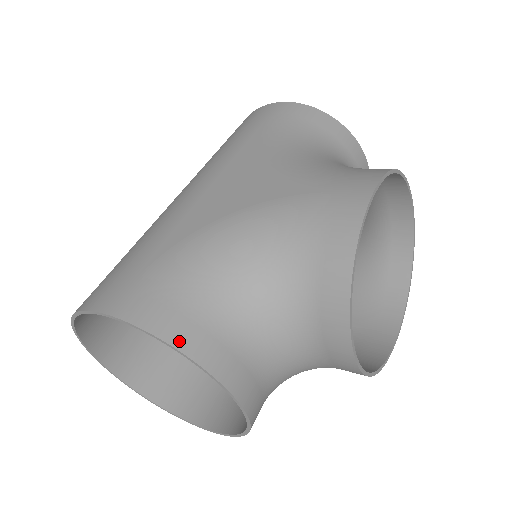
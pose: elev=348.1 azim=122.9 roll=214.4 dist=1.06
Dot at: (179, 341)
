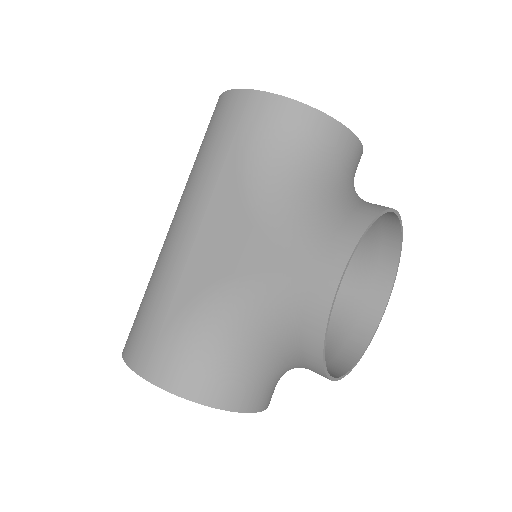
Dot at: (202, 398)
